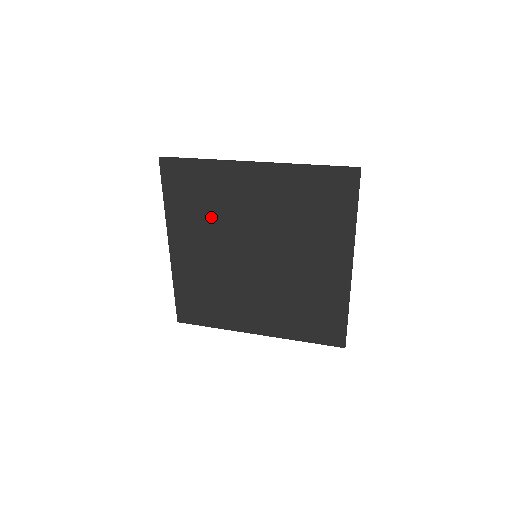
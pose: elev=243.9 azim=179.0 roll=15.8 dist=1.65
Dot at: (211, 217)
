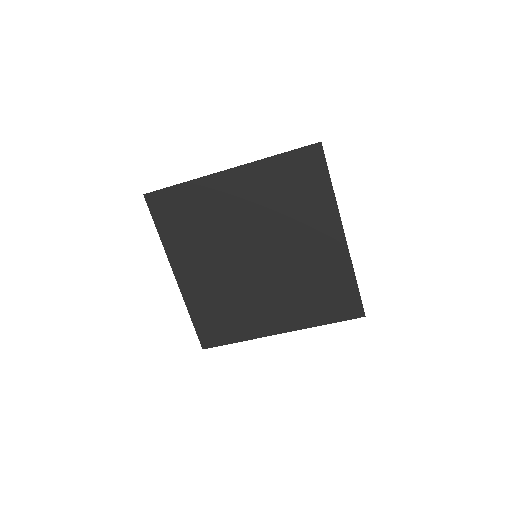
Dot at: (205, 233)
